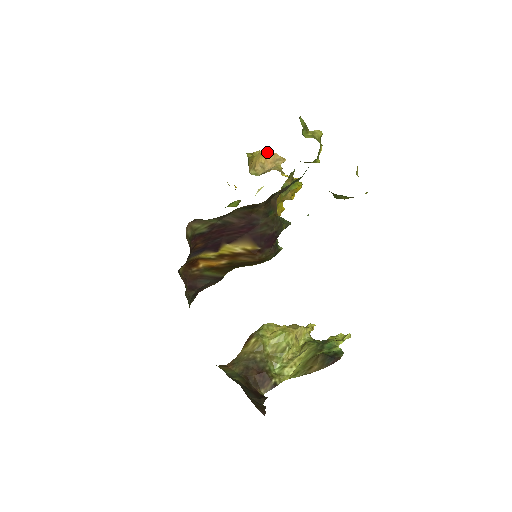
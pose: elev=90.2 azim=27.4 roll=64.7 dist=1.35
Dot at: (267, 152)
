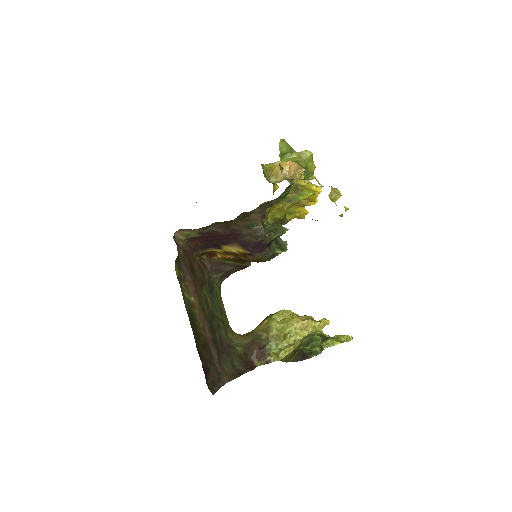
Dot at: occluded
